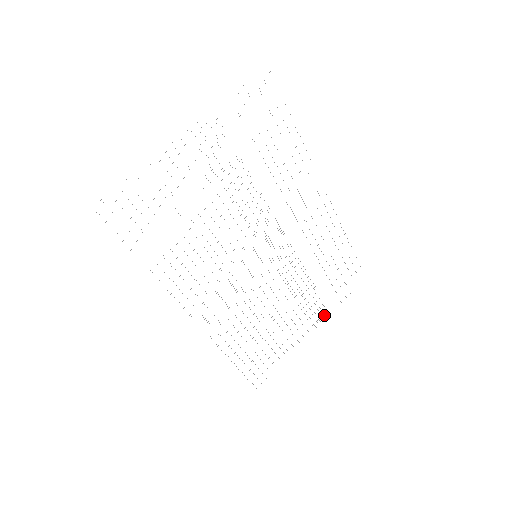
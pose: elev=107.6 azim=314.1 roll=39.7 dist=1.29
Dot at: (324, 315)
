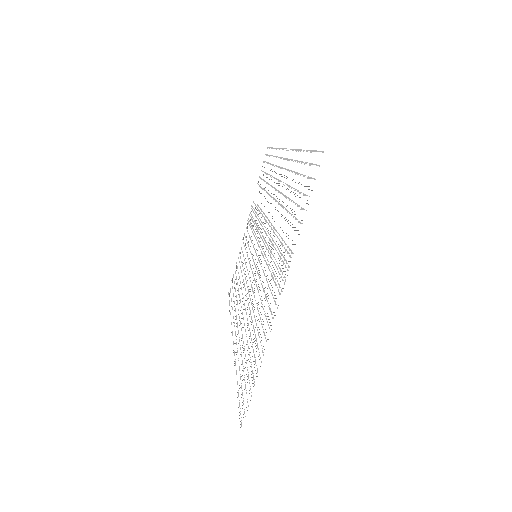
Dot at: occluded
